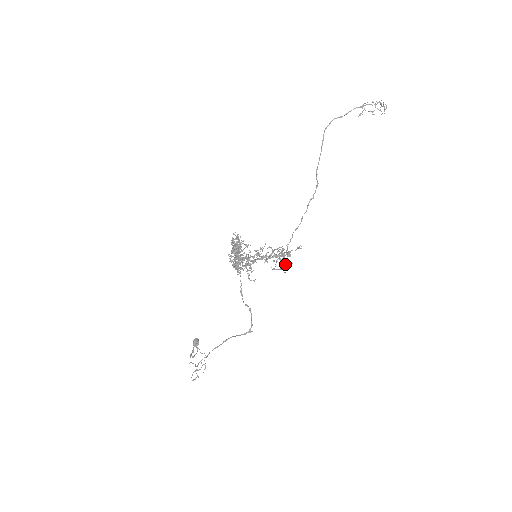
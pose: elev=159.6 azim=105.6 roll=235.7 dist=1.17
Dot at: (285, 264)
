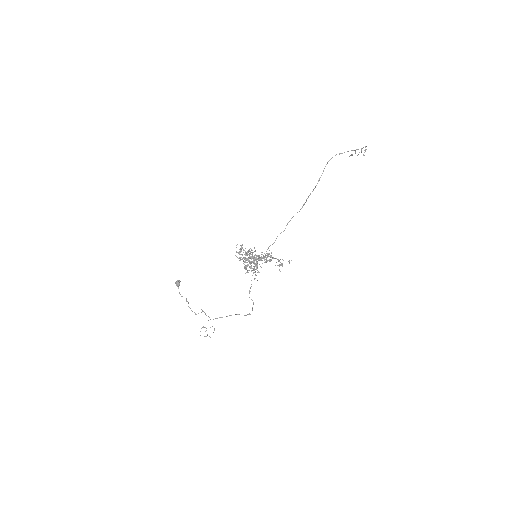
Dot at: occluded
